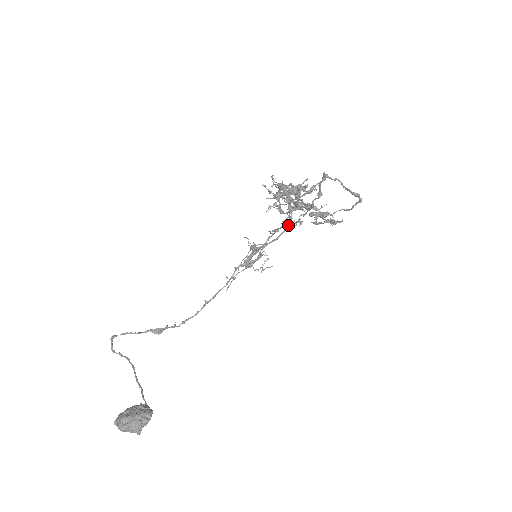
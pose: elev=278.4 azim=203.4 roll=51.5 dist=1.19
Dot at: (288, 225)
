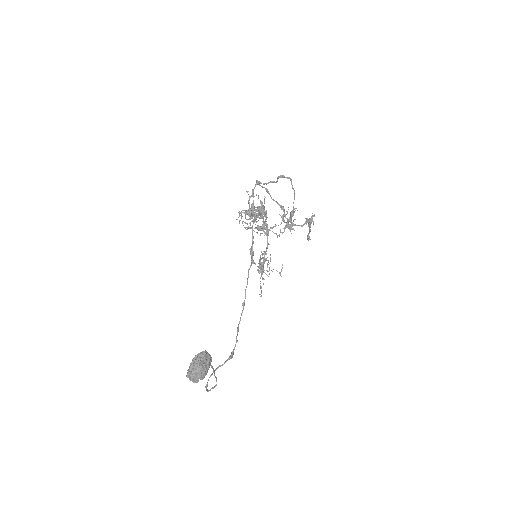
Dot at: (267, 229)
